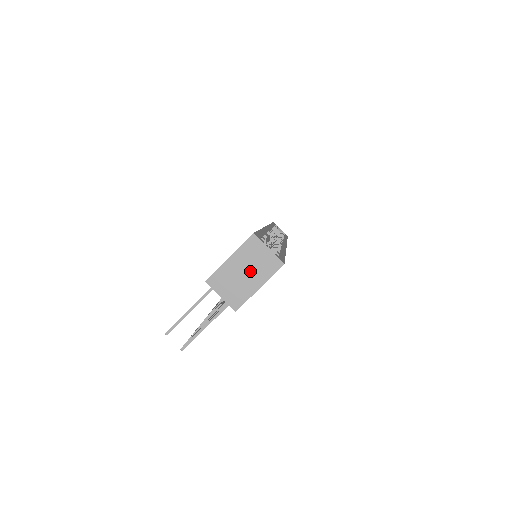
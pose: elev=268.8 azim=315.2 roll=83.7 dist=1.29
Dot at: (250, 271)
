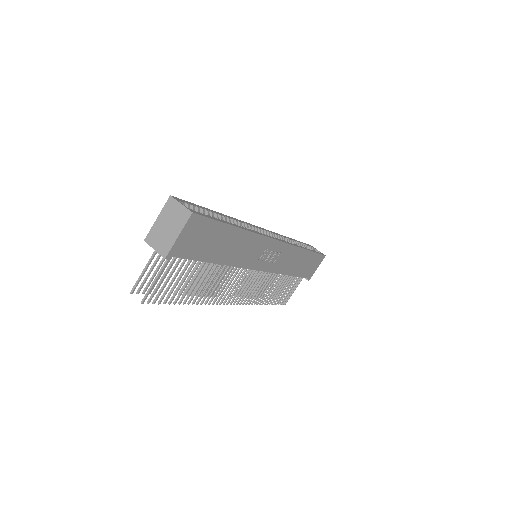
Dot at: (171, 224)
